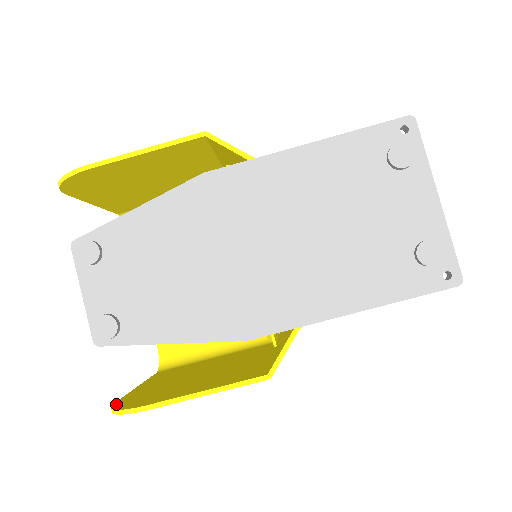
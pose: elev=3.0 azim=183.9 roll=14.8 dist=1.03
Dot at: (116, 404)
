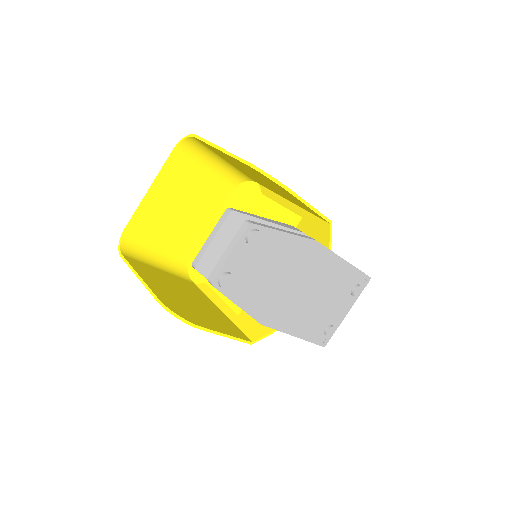
Dot at: (166, 304)
